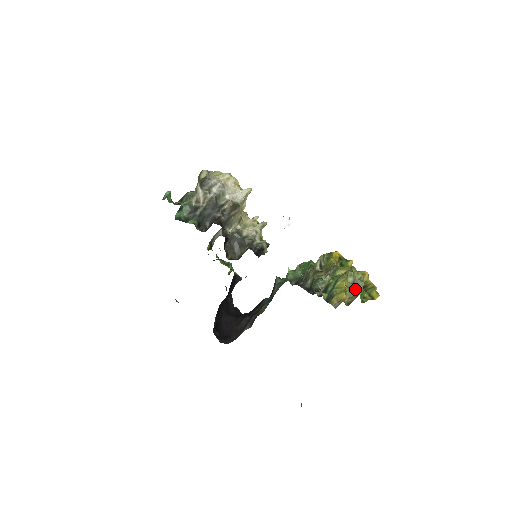
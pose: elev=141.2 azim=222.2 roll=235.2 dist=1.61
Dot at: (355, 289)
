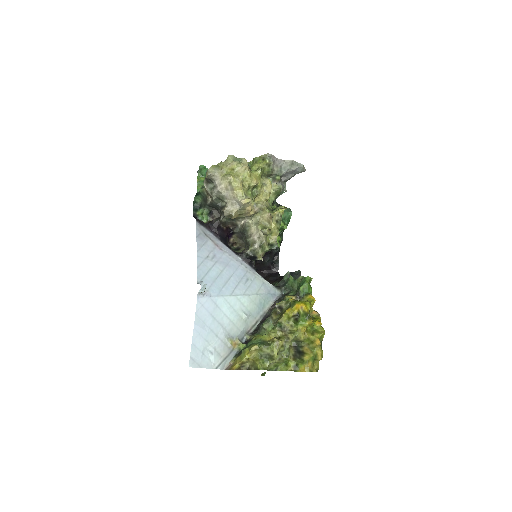
Dot at: (256, 364)
